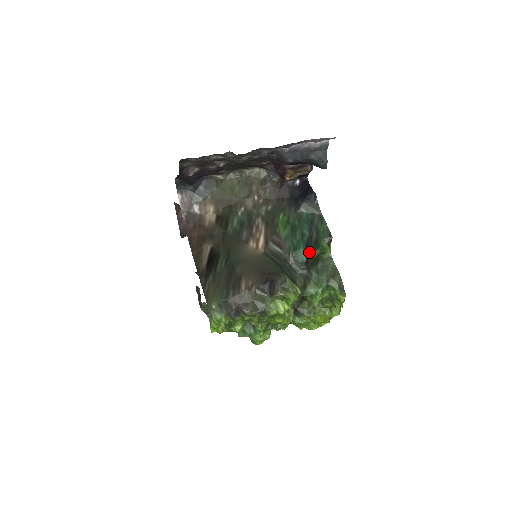
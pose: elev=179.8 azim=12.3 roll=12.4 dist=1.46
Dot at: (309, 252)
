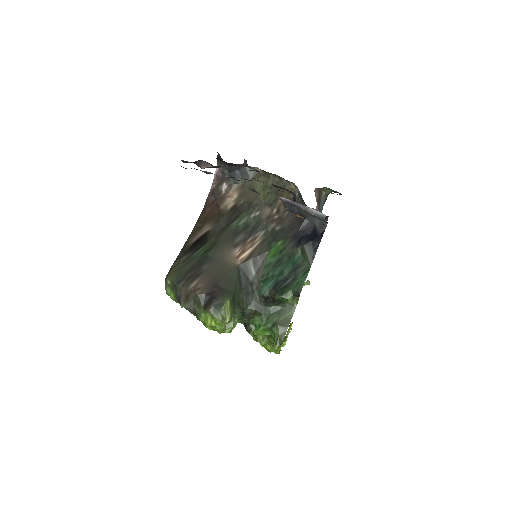
Dot at: (273, 292)
